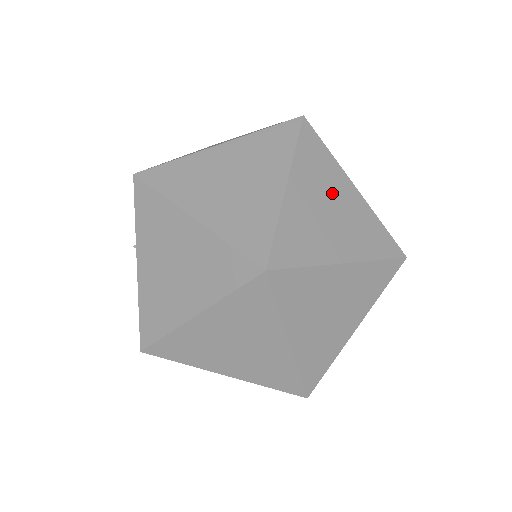
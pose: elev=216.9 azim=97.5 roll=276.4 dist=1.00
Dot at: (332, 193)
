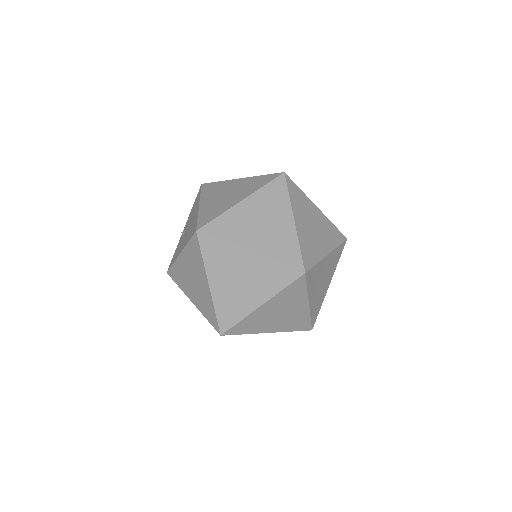
Dot at: occluded
